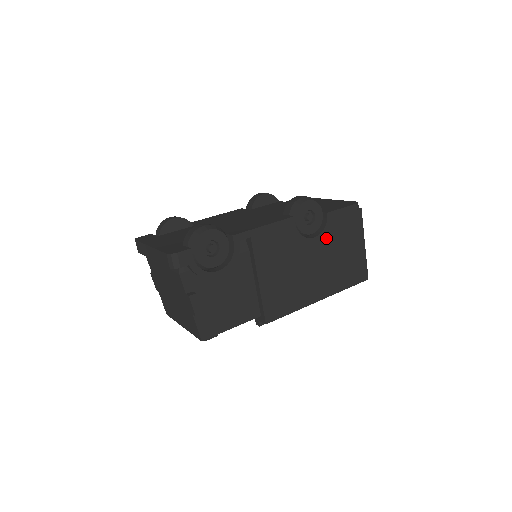
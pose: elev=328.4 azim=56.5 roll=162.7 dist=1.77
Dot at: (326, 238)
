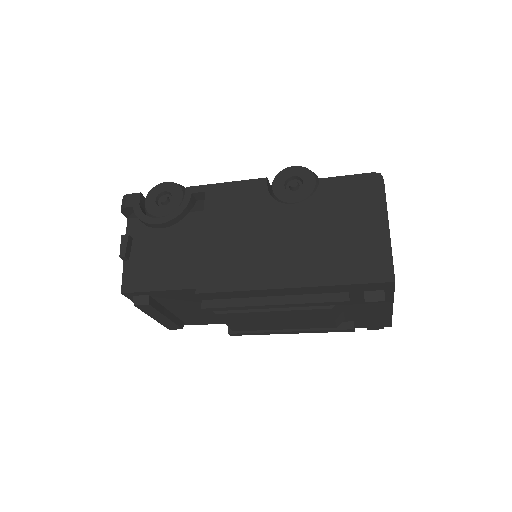
Dot at: (313, 208)
